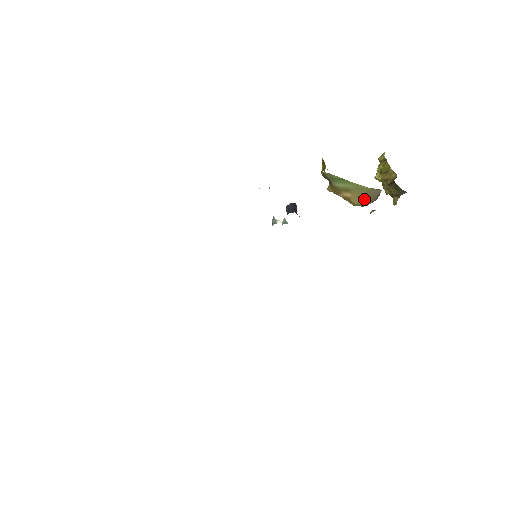
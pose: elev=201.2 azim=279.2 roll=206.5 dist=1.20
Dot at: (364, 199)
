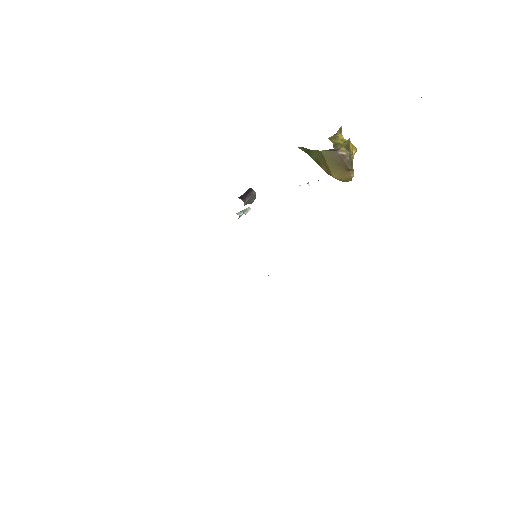
Dot at: (335, 169)
